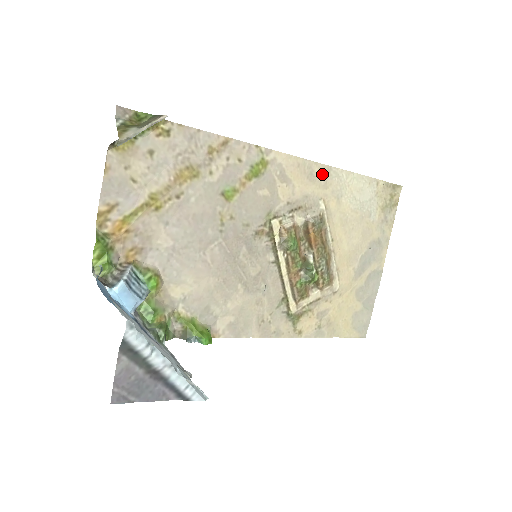
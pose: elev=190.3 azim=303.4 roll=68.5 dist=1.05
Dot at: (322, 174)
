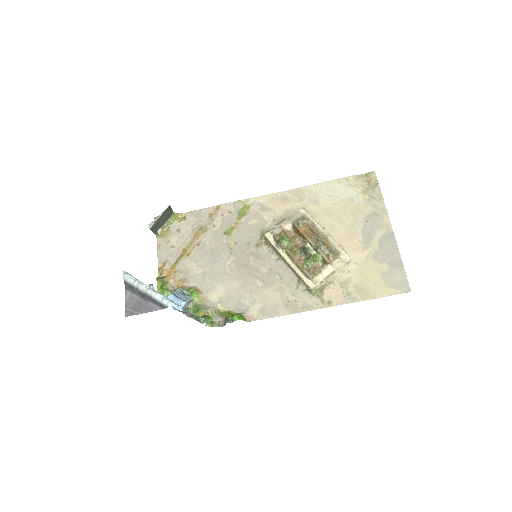
Dot at: (294, 195)
